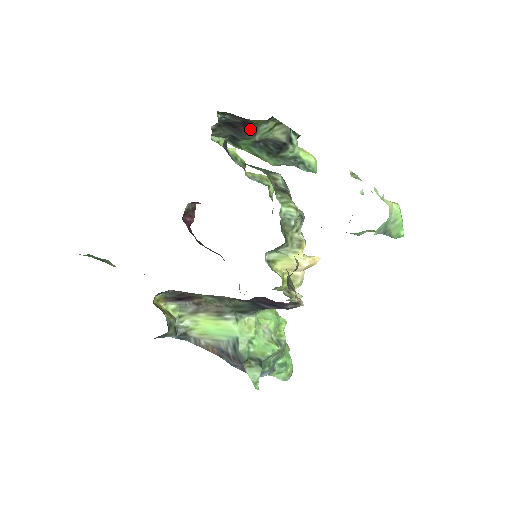
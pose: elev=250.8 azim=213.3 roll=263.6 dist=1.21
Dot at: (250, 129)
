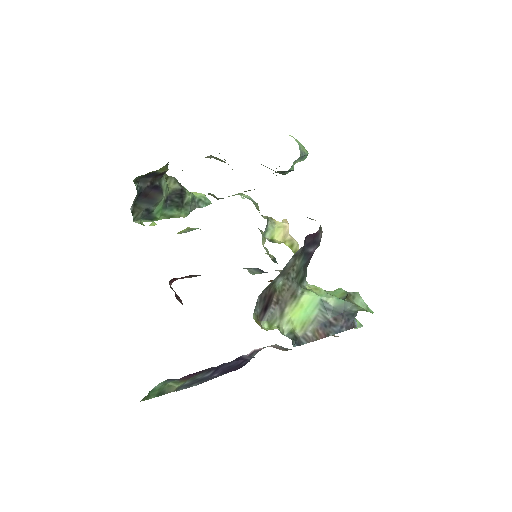
Dot at: (157, 189)
